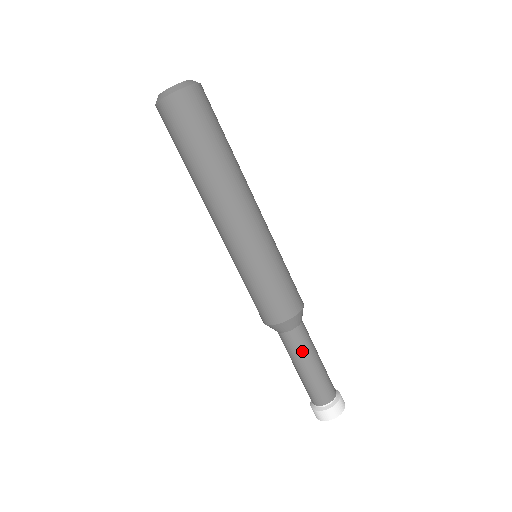
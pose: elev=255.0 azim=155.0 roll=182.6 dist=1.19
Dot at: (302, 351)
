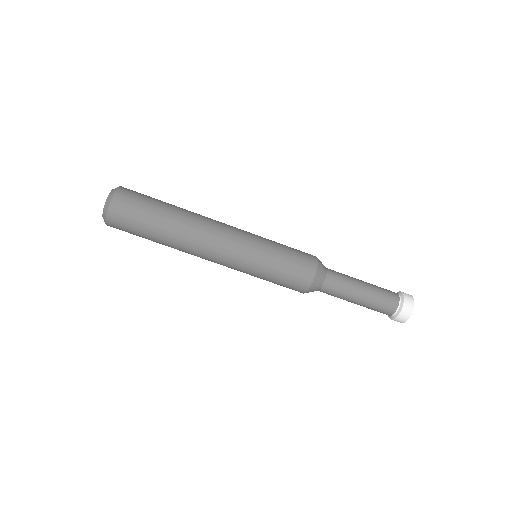
Dot at: (339, 297)
